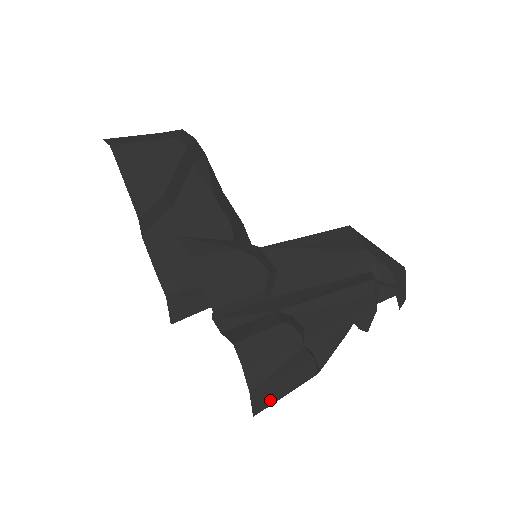
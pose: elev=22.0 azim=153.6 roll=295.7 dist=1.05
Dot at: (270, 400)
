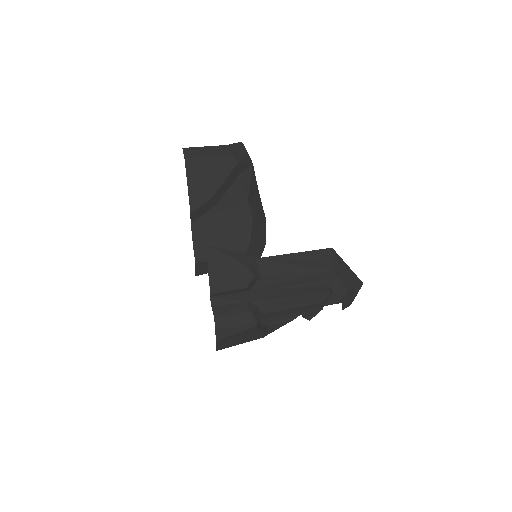
Dot at: (228, 345)
